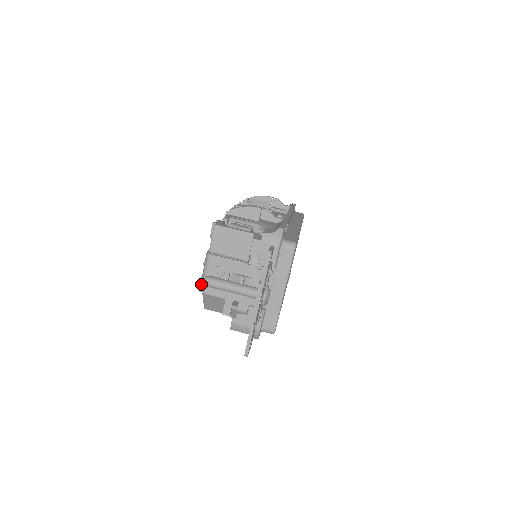
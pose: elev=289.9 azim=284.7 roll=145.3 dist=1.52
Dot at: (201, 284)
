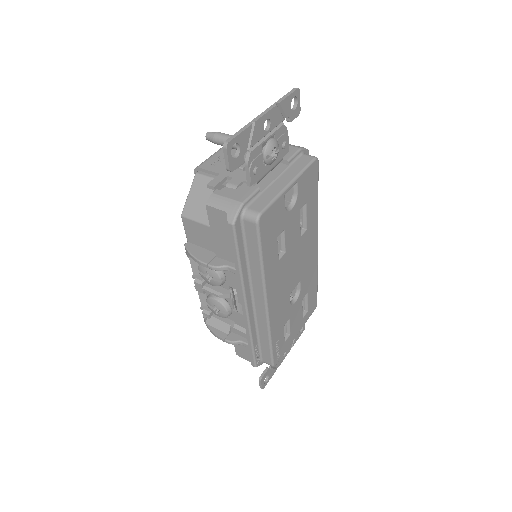
Dot at: (200, 164)
